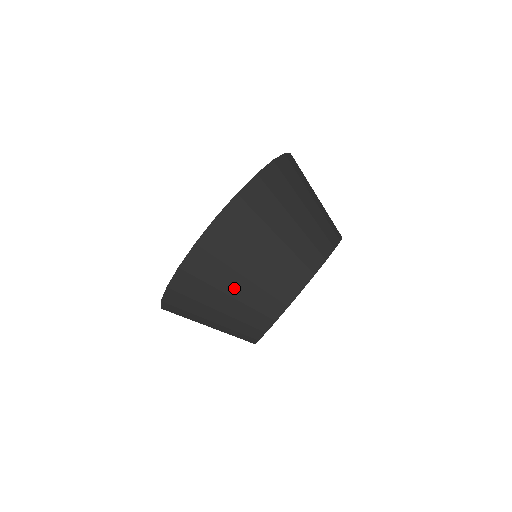
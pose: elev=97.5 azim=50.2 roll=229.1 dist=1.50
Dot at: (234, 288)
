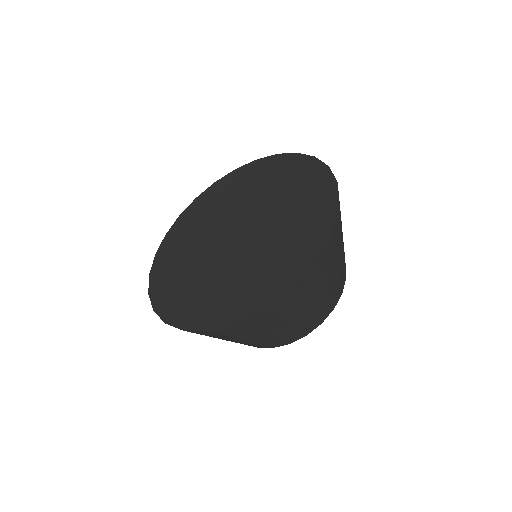
Dot at: (231, 340)
